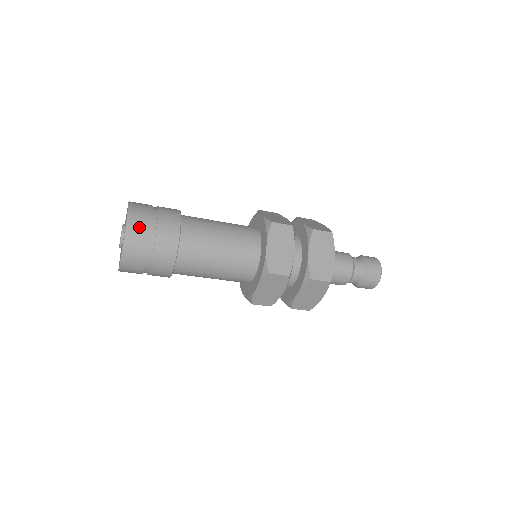
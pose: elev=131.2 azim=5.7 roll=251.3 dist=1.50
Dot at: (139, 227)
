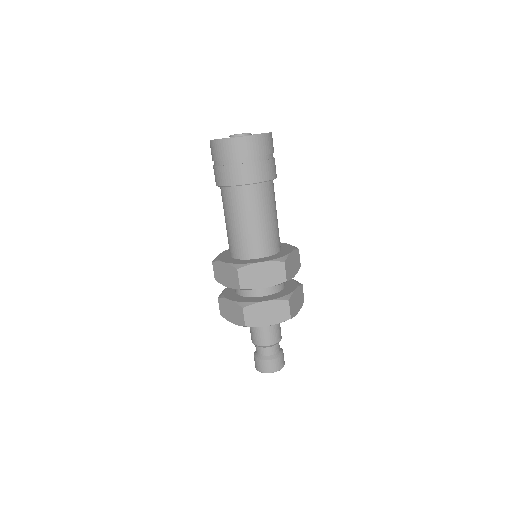
Dot at: (248, 147)
